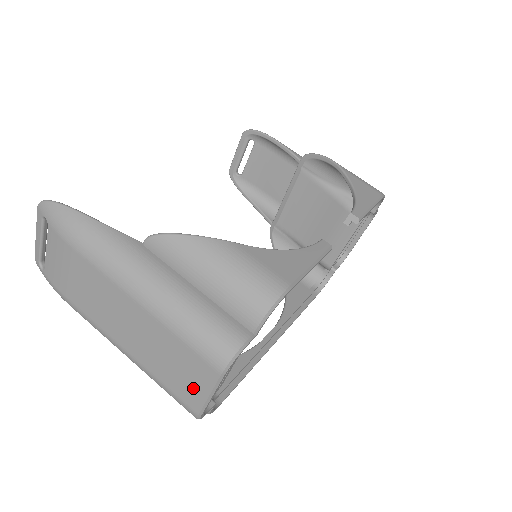
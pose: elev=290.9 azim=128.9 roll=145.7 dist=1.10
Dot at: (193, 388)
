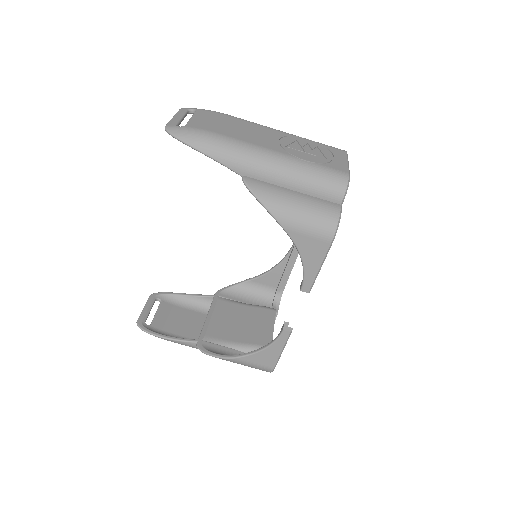
Dot at: occluded
